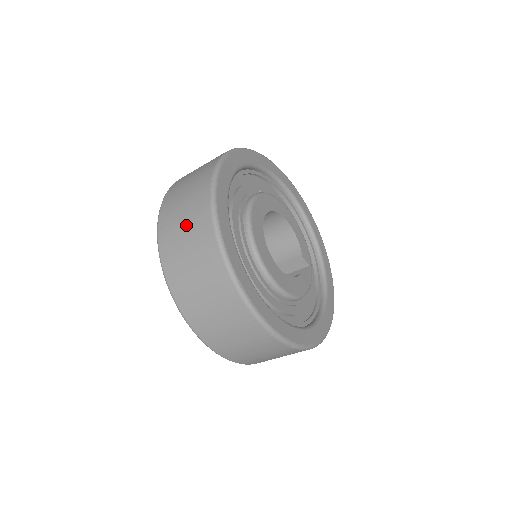
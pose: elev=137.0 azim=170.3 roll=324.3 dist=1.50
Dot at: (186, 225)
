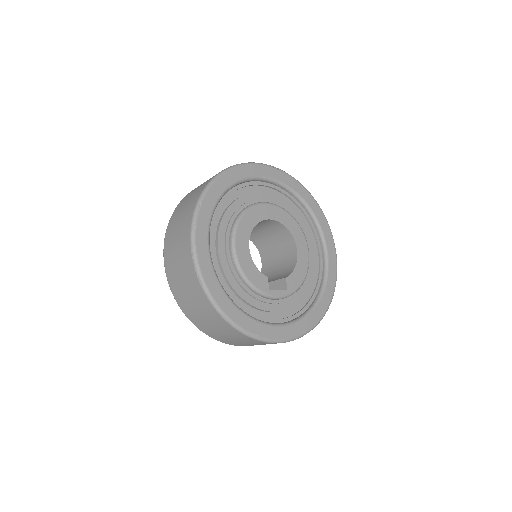
Dot at: occluded
